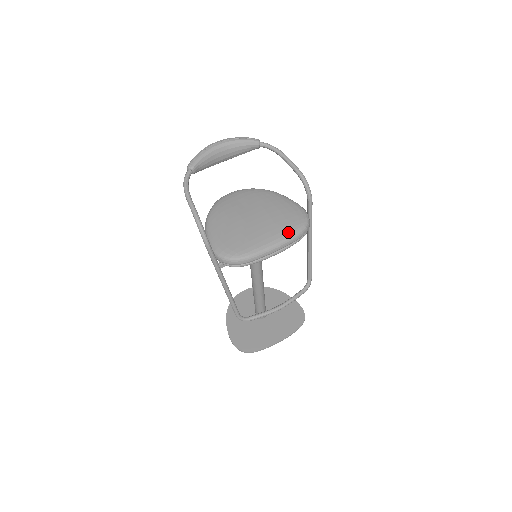
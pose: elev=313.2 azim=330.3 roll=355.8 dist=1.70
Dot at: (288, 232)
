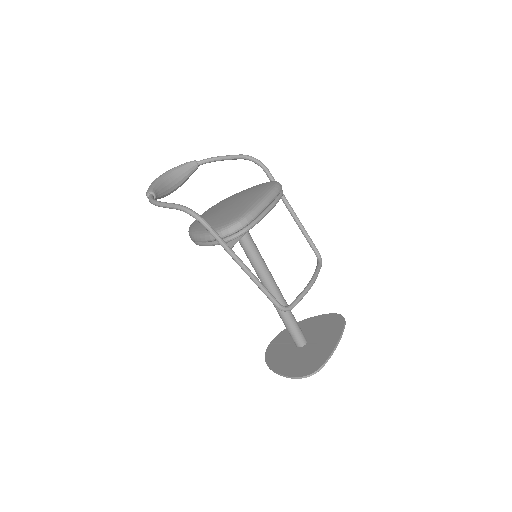
Dot at: (267, 189)
